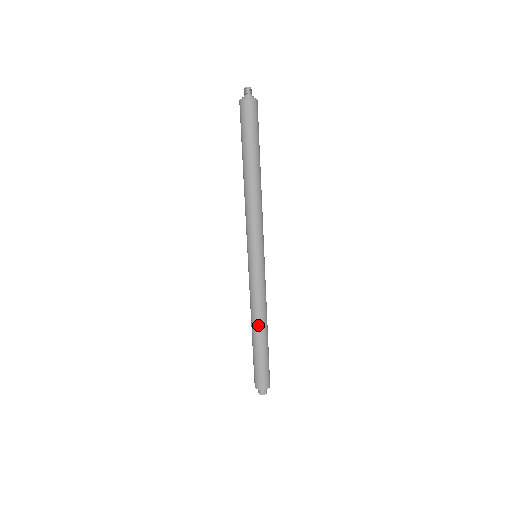
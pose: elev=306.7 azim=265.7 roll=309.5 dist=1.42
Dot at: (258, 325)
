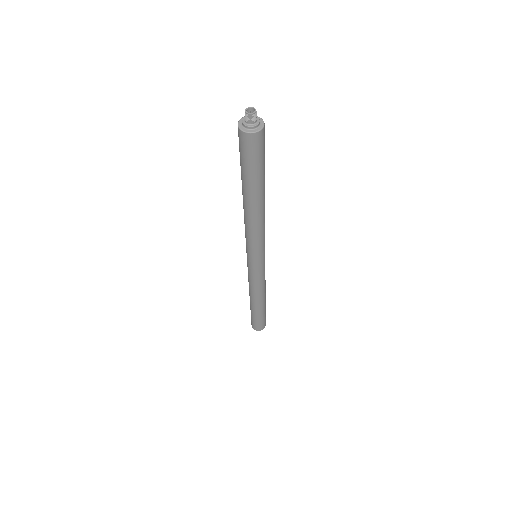
Dot at: (255, 301)
